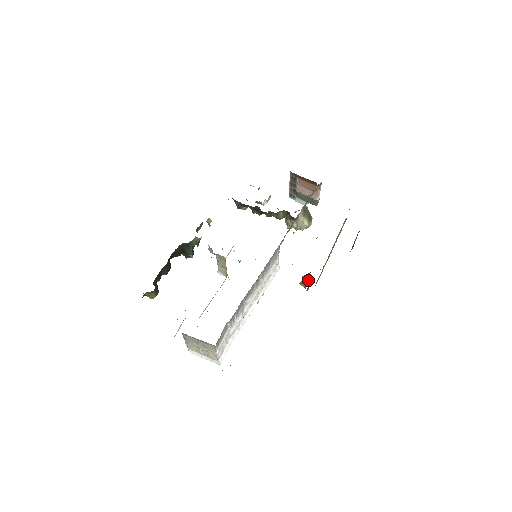
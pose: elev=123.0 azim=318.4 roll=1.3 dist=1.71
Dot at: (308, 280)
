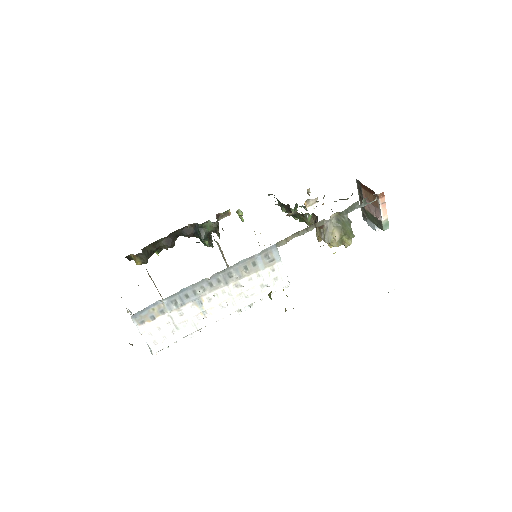
Dot at: occluded
